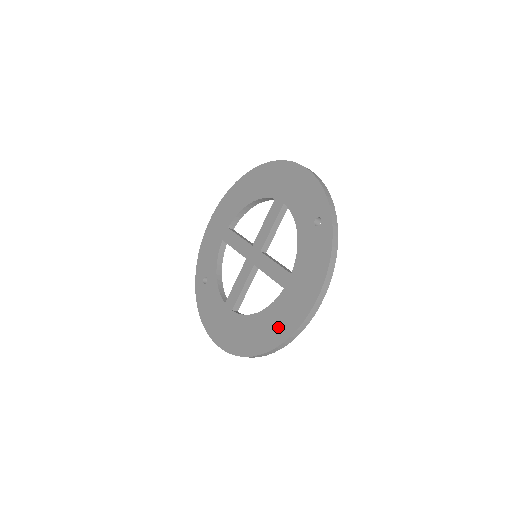
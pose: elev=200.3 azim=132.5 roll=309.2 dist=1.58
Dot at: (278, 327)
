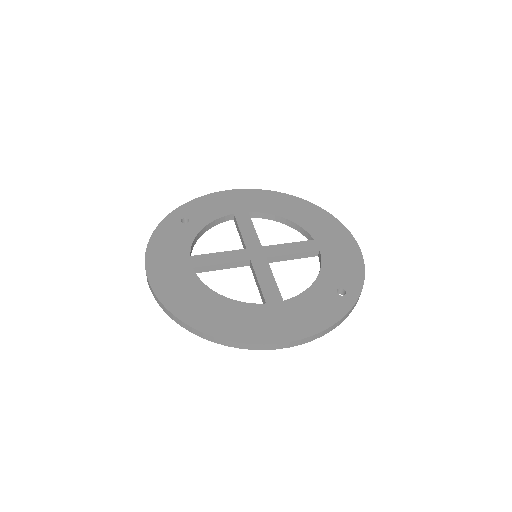
Dot at: (233, 324)
